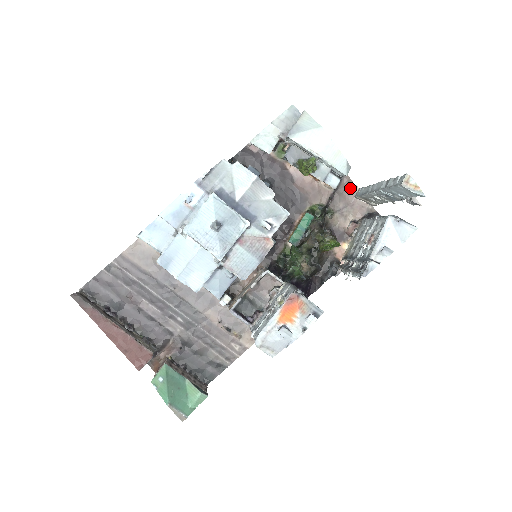
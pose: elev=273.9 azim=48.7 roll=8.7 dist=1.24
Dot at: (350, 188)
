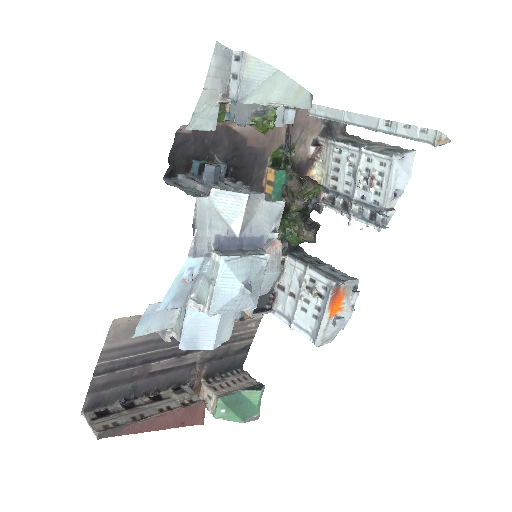
Dot at: occluded
